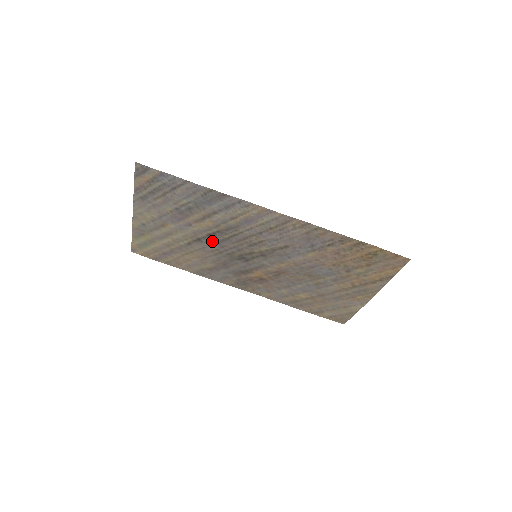
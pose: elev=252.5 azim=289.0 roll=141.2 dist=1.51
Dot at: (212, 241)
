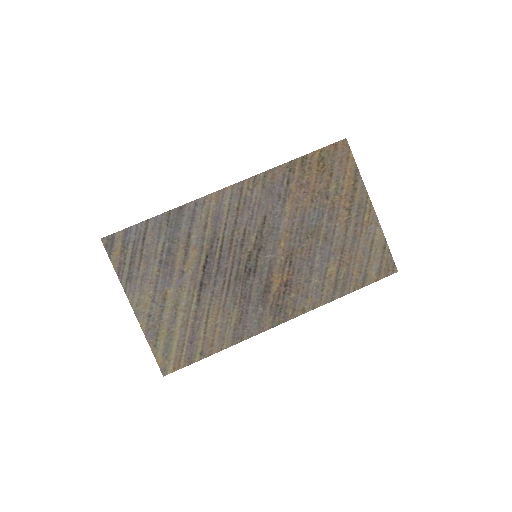
Dot at: (212, 275)
